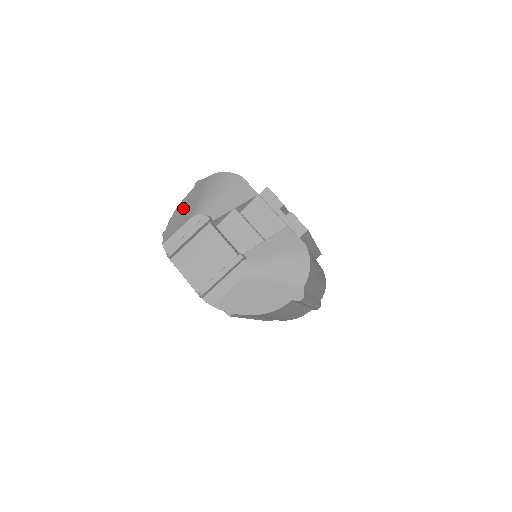
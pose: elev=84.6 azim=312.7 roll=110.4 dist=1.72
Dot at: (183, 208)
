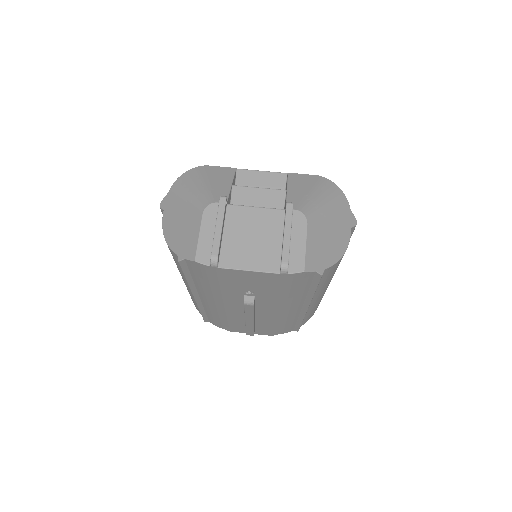
Dot at: (175, 225)
